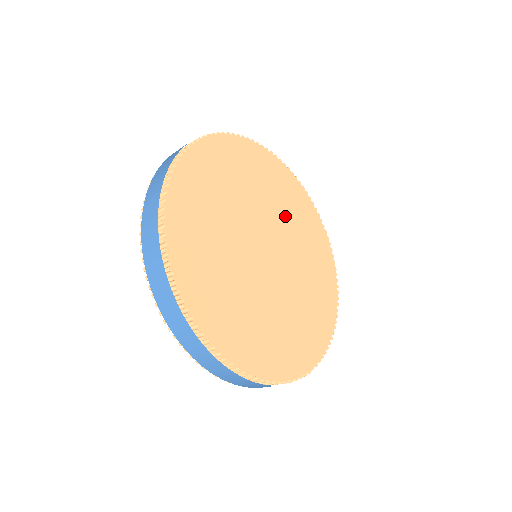
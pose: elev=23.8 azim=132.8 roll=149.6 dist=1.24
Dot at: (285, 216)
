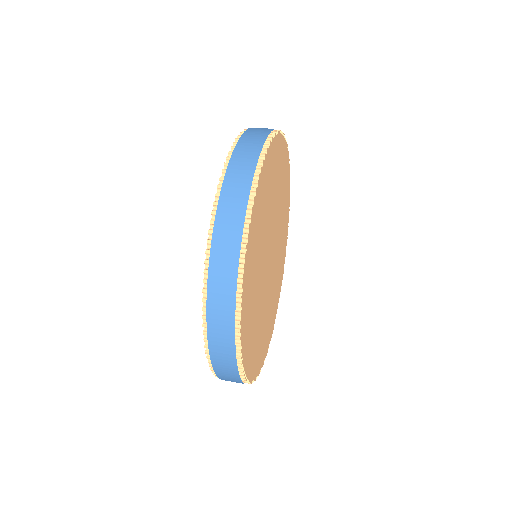
Dot at: (281, 222)
